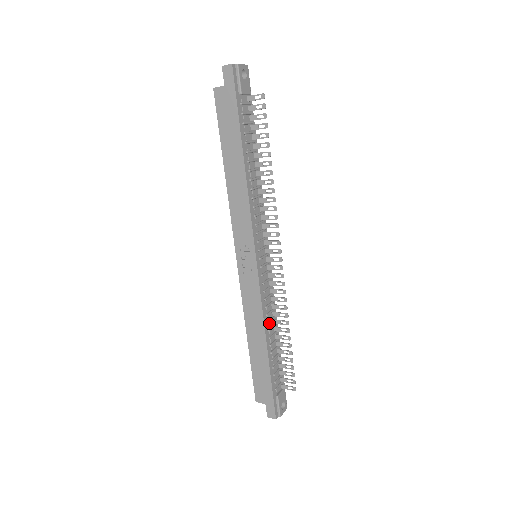
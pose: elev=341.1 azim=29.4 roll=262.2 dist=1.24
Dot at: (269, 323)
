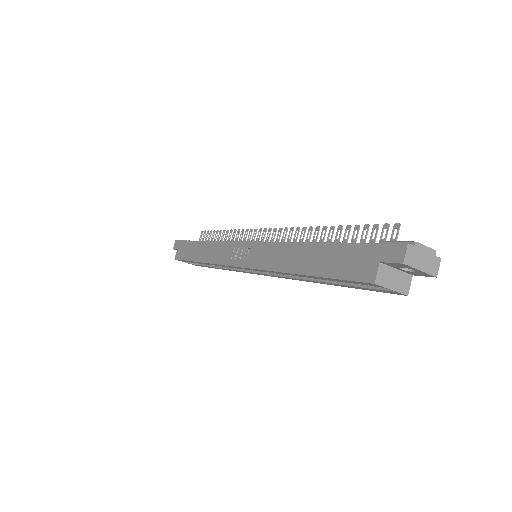
Dot at: occluded
